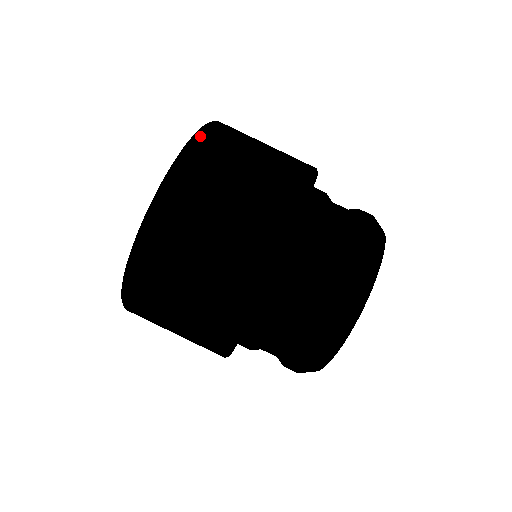
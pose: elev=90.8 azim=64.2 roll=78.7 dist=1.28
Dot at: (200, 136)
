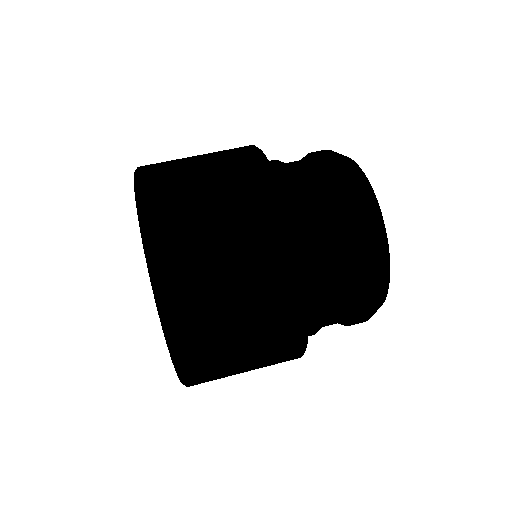
Dot at: (141, 167)
